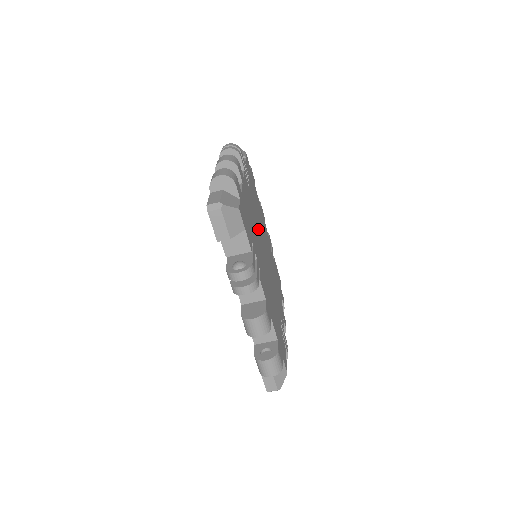
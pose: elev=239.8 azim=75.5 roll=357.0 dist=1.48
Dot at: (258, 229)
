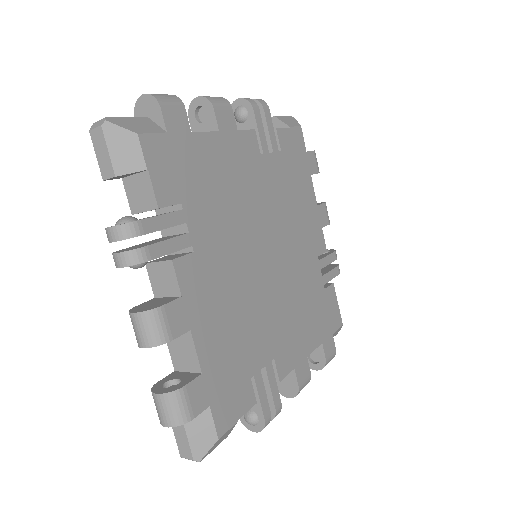
Dot at: (242, 263)
